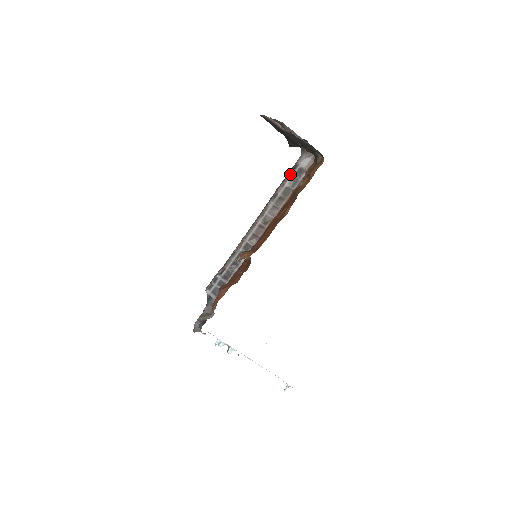
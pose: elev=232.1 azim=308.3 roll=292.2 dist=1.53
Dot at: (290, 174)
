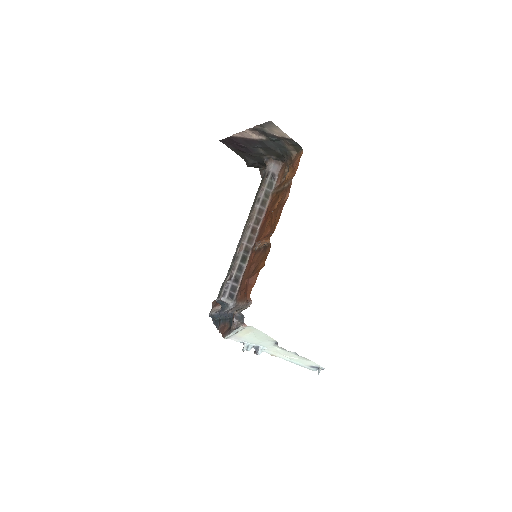
Dot at: (265, 180)
